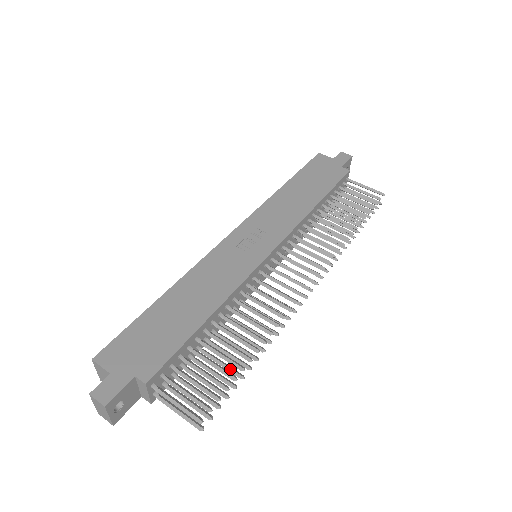
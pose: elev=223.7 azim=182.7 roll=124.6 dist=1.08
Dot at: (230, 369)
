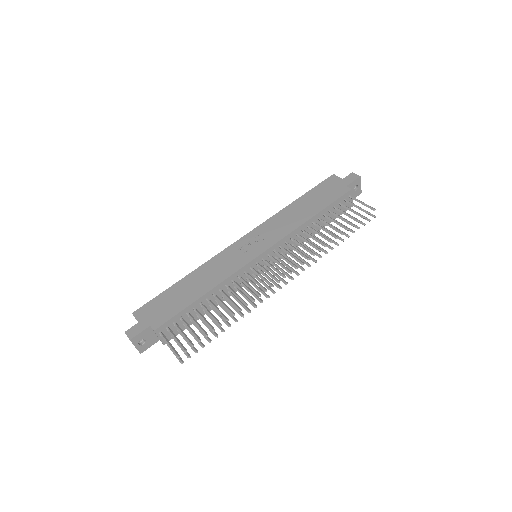
Dot at: (211, 330)
